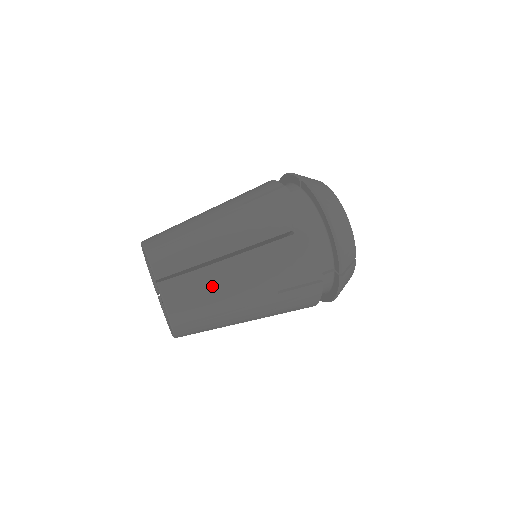
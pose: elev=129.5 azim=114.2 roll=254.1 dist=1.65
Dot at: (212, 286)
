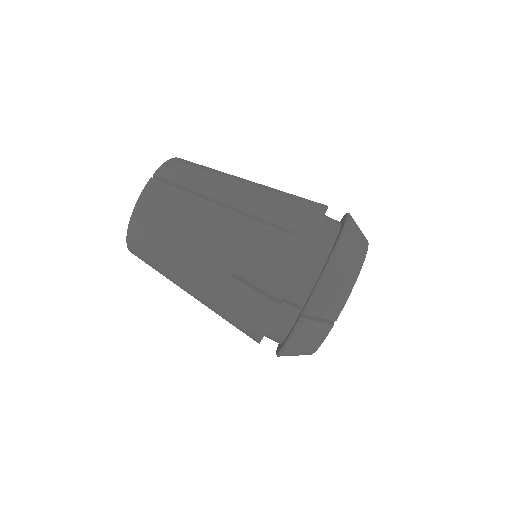
Dot at: (186, 215)
